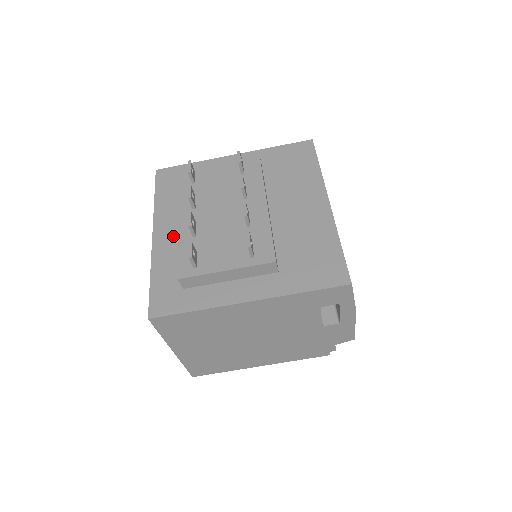
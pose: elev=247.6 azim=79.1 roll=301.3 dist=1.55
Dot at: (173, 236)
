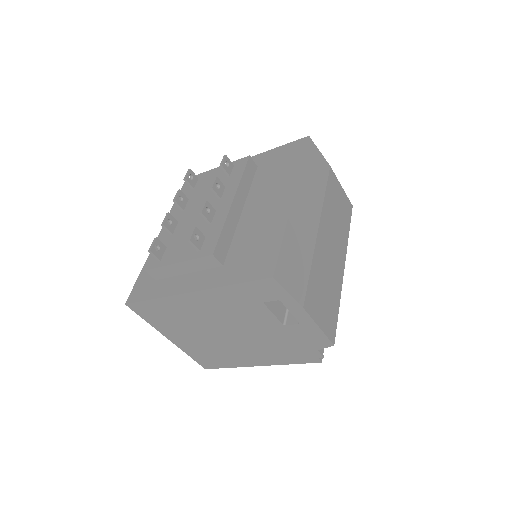
Dot at: occluded
